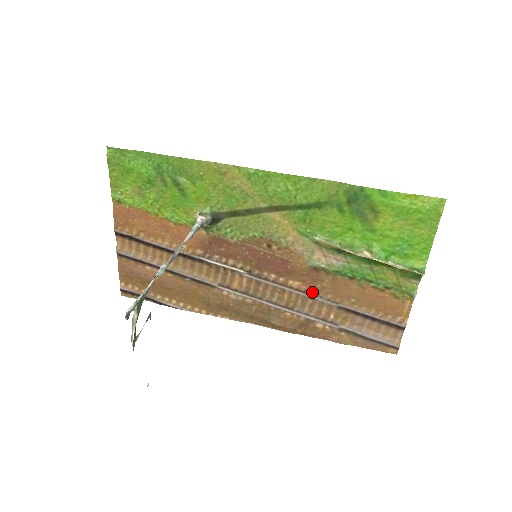
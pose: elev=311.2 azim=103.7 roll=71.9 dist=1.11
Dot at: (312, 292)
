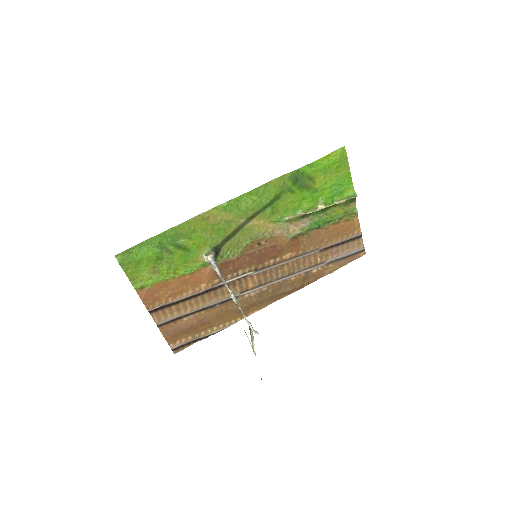
Dot at: (300, 253)
